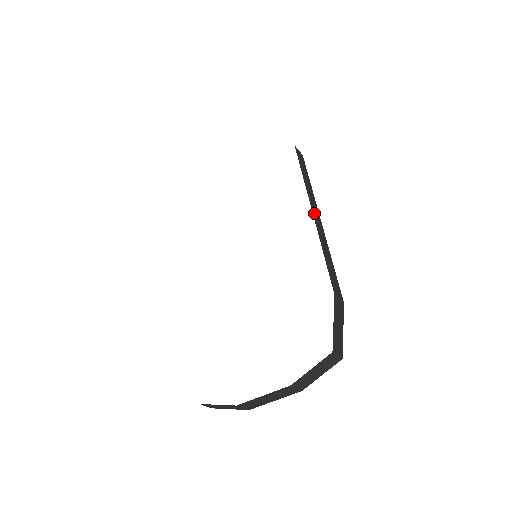
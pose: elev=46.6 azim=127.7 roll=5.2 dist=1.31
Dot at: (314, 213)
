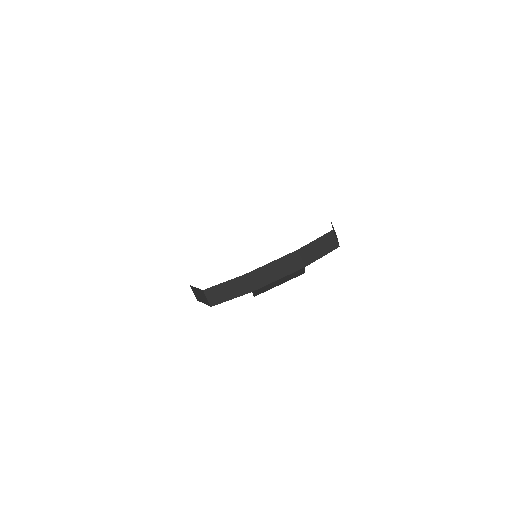
Dot at: occluded
